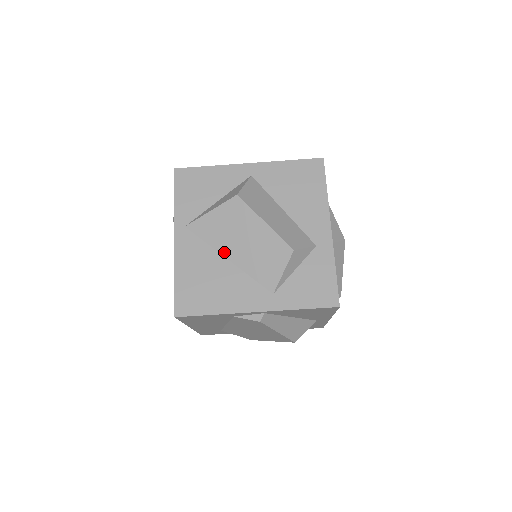
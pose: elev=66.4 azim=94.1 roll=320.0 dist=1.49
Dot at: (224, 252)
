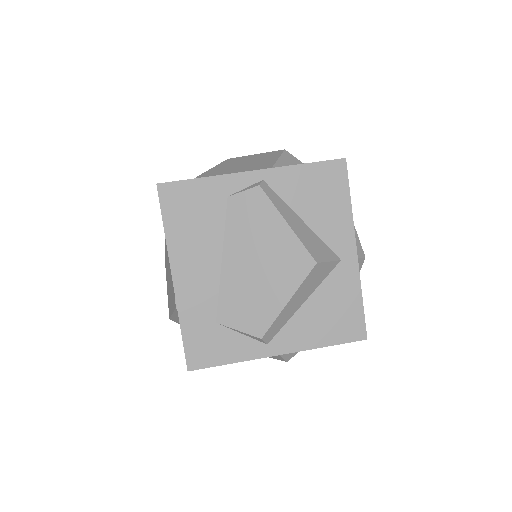
Dot at: occluded
